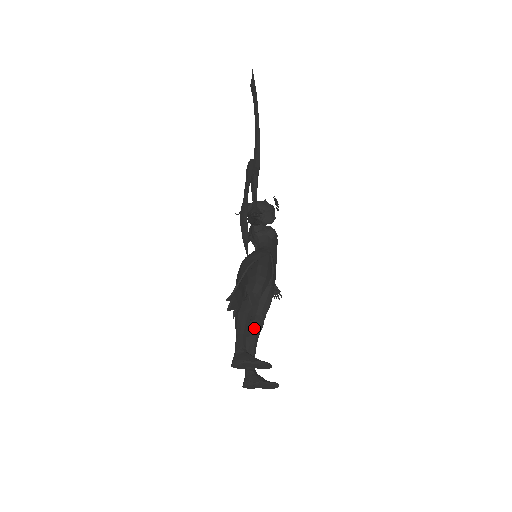
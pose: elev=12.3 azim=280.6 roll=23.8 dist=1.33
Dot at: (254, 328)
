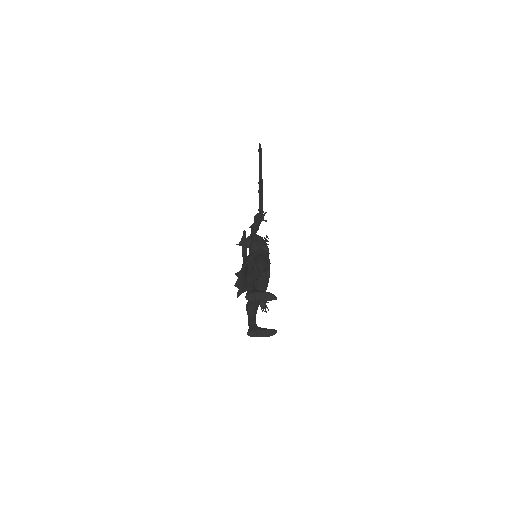
Dot at: occluded
